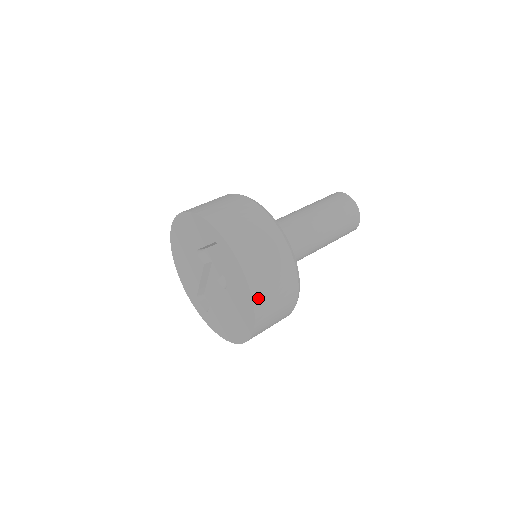
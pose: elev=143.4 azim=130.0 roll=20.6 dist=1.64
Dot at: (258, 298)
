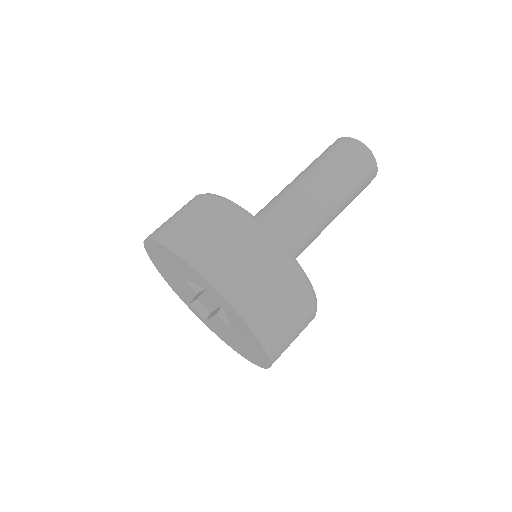
Dot at: (273, 350)
